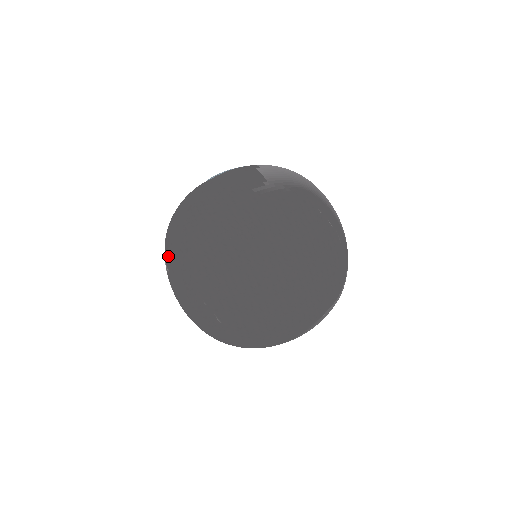
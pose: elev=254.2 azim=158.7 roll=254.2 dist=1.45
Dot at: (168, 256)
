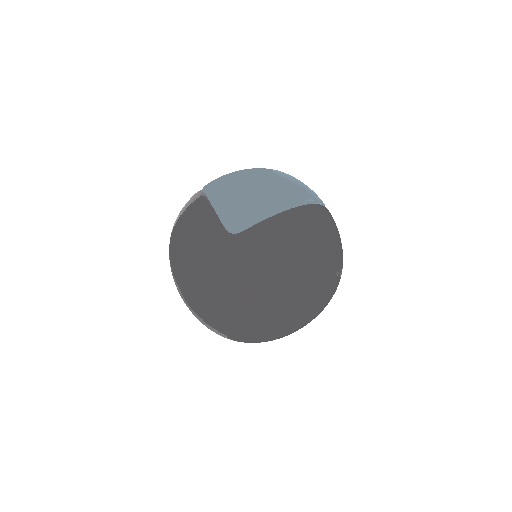
Dot at: (191, 302)
